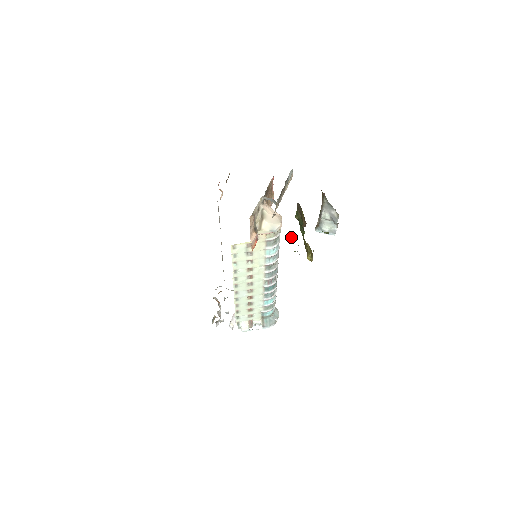
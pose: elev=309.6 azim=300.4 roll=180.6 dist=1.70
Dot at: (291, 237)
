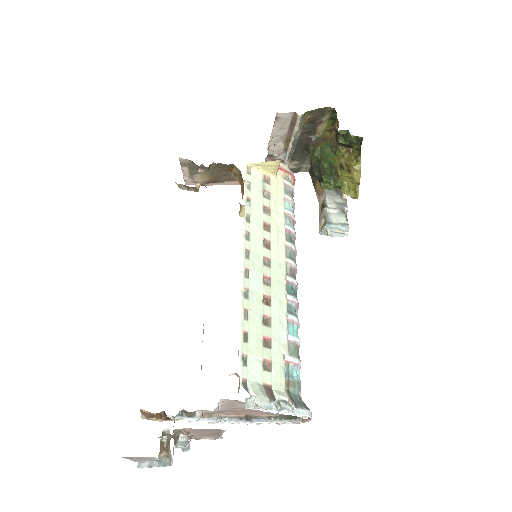
Dot at: occluded
